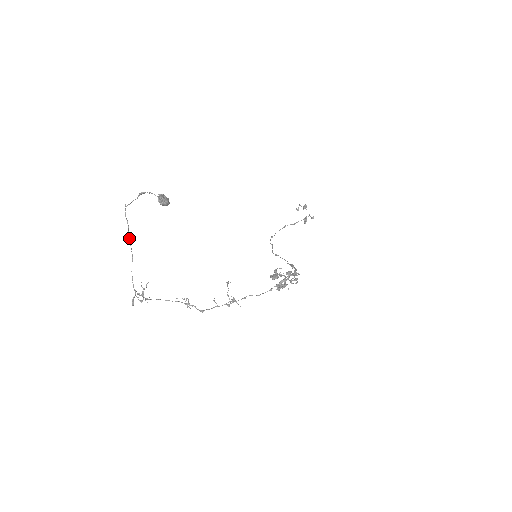
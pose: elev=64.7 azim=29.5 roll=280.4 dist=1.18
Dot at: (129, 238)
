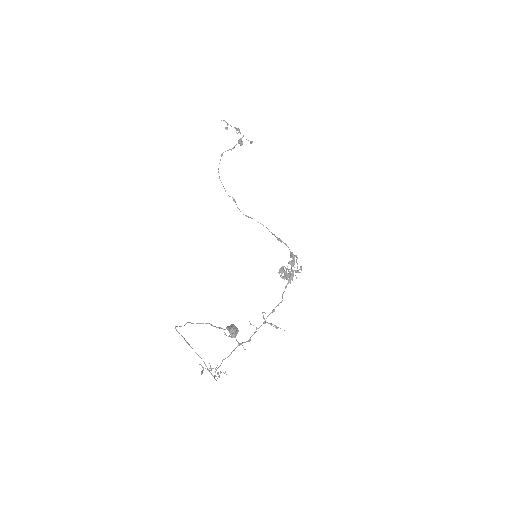
Dot at: occluded
